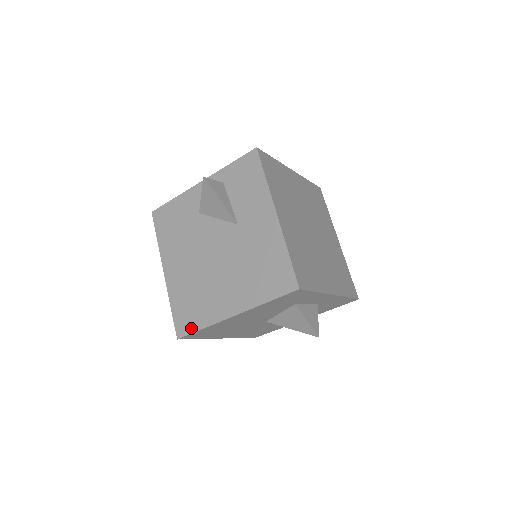
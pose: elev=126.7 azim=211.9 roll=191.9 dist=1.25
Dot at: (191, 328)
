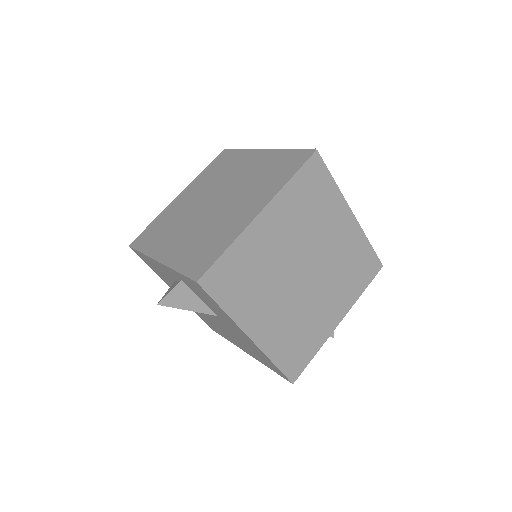
Dot at: (220, 334)
